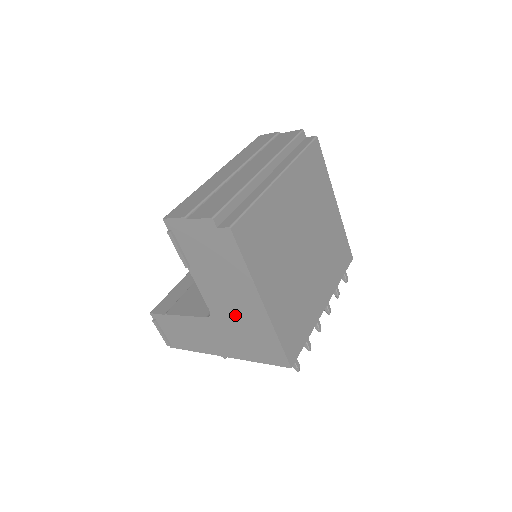
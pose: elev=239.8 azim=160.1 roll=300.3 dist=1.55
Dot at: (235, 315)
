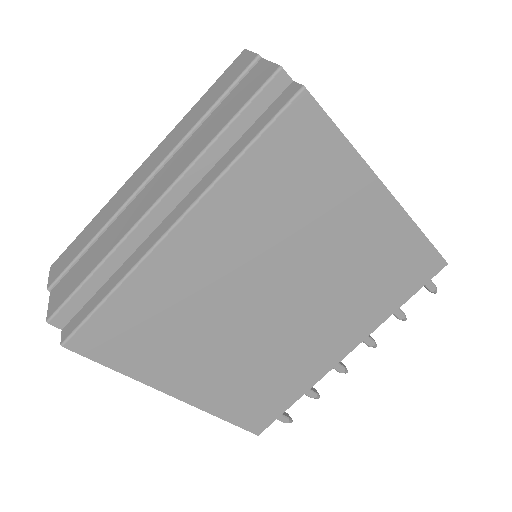
Dot at: occluded
